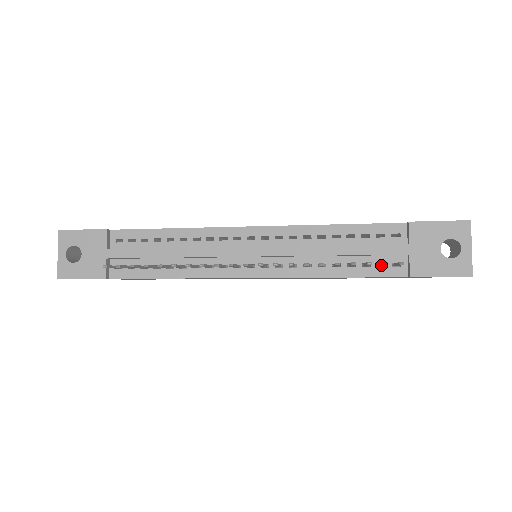
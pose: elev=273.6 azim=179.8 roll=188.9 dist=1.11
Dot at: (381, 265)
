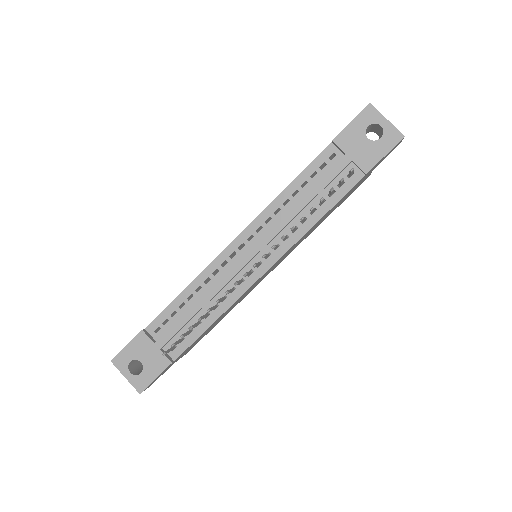
Dot at: (340, 184)
